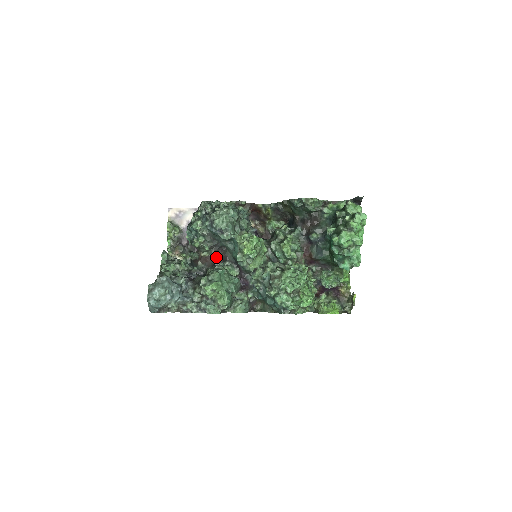
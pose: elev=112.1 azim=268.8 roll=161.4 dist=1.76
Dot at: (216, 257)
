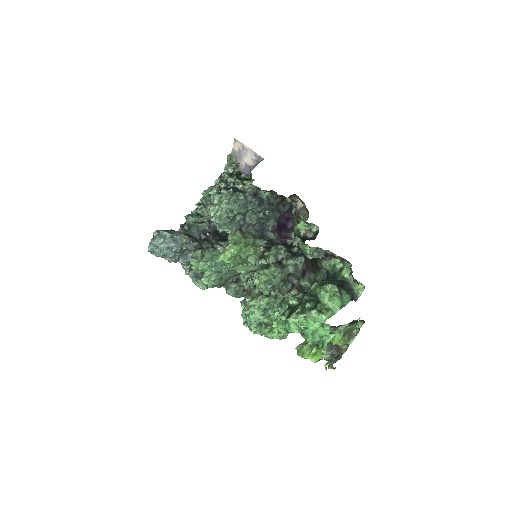
Dot at: occluded
